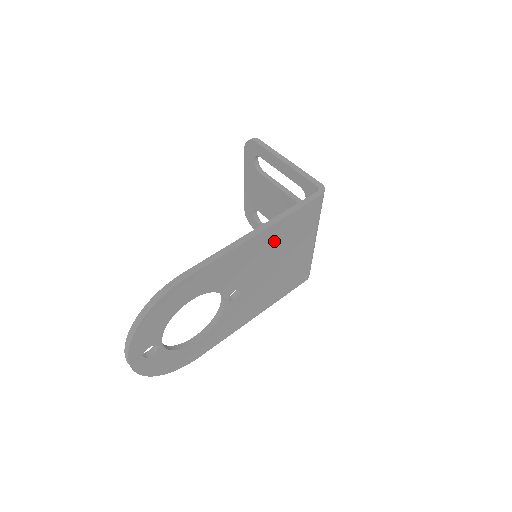
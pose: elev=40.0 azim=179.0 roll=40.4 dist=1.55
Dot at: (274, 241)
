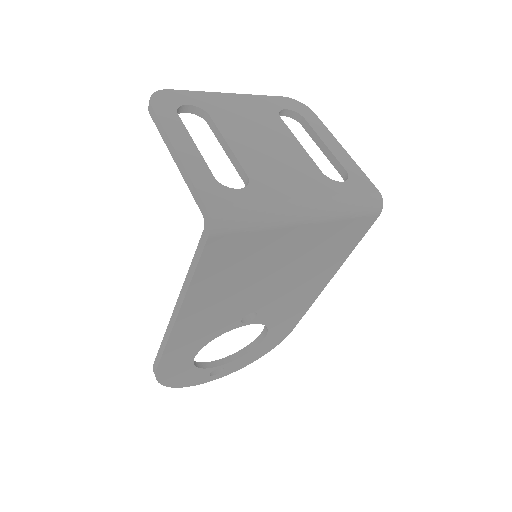
Dot at: (218, 291)
